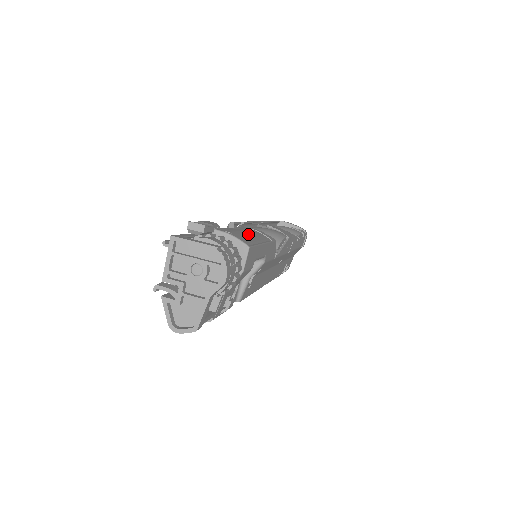
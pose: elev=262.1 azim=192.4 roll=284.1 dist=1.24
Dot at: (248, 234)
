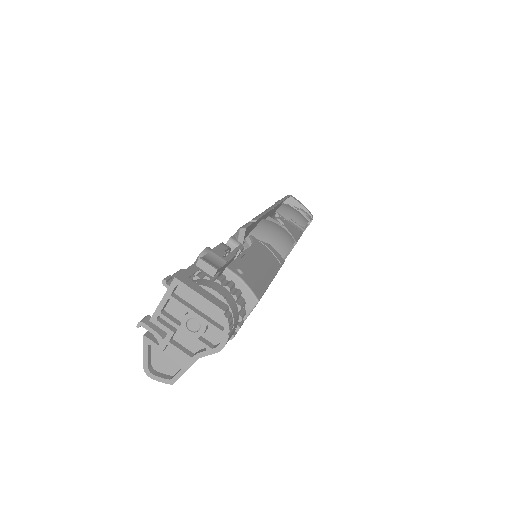
Dot at: (259, 264)
